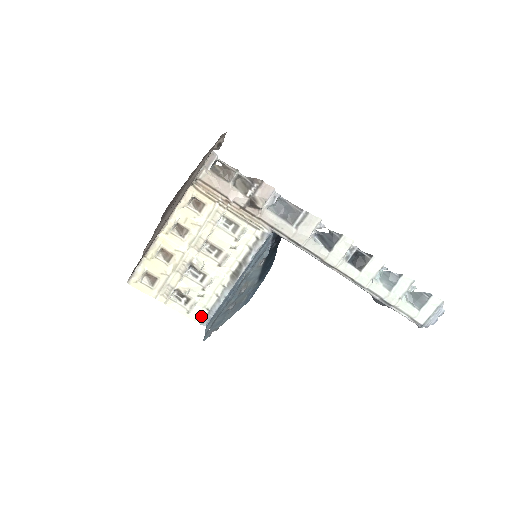
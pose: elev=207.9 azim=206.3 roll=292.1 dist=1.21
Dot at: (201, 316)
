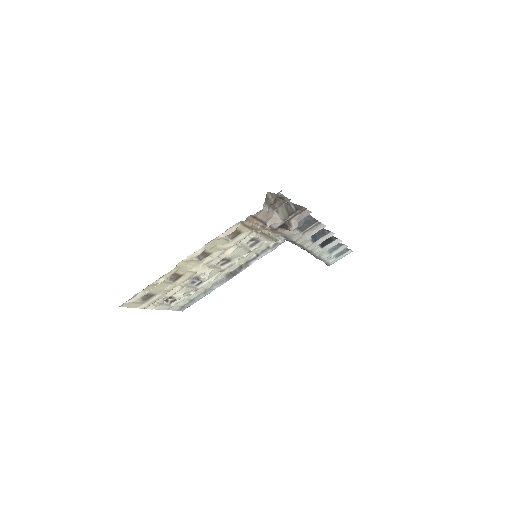
Dot at: (182, 306)
